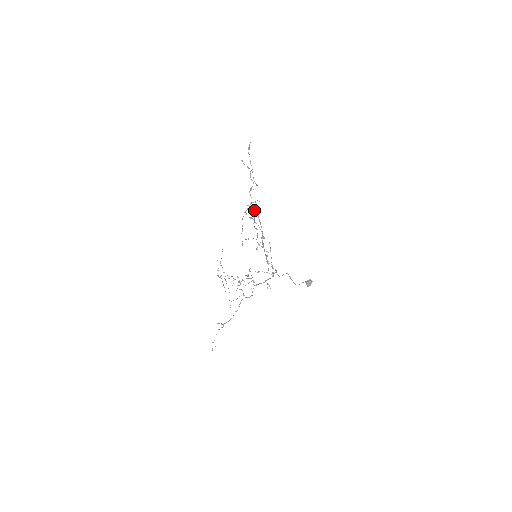
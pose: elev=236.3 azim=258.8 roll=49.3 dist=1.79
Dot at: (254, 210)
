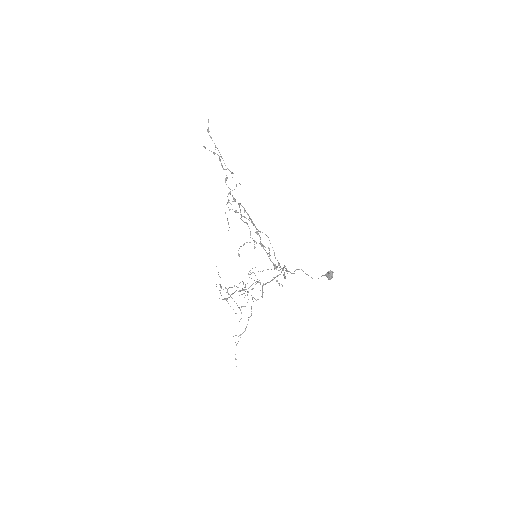
Dot at: (238, 204)
